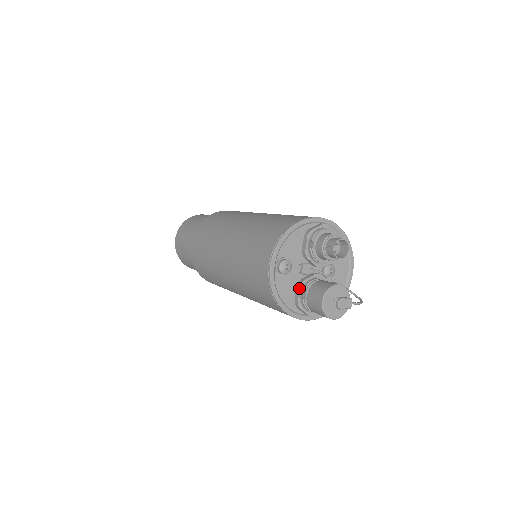
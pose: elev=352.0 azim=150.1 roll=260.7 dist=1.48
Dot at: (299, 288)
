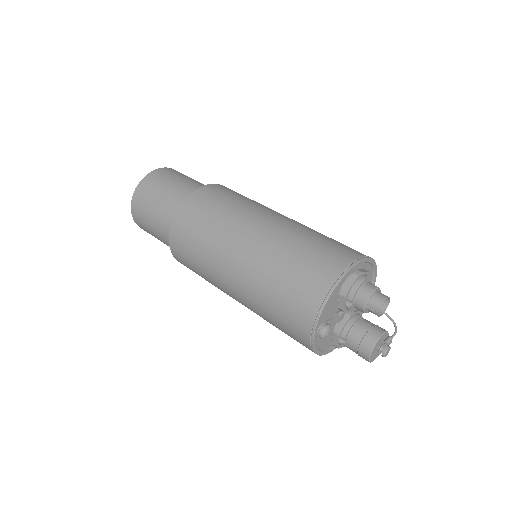
Dot at: (338, 337)
